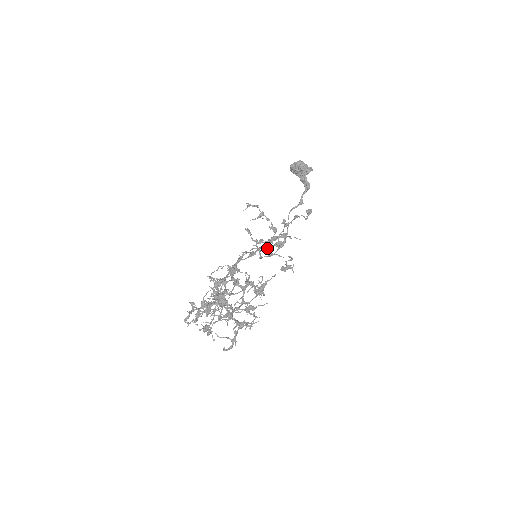
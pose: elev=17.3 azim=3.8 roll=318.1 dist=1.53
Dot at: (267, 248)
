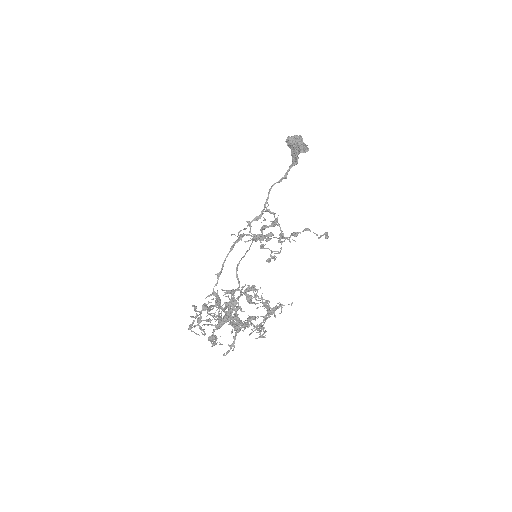
Dot at: occluded
